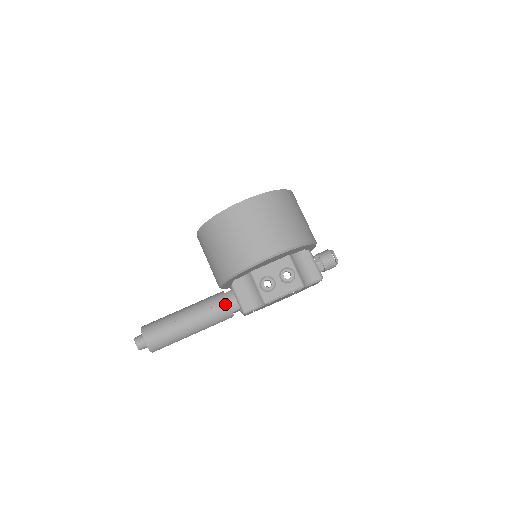
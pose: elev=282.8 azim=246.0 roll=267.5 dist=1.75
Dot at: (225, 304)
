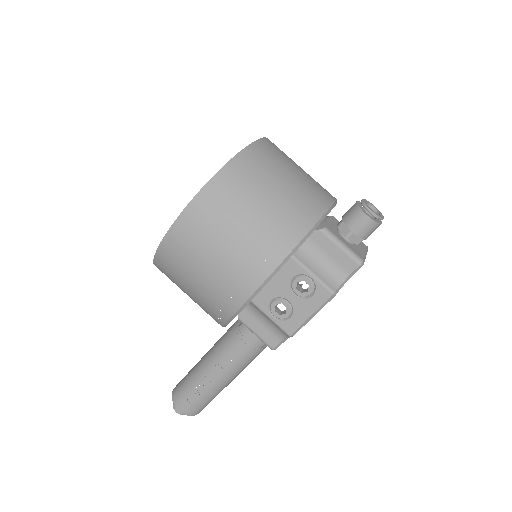
Dot at: (244, 344)
